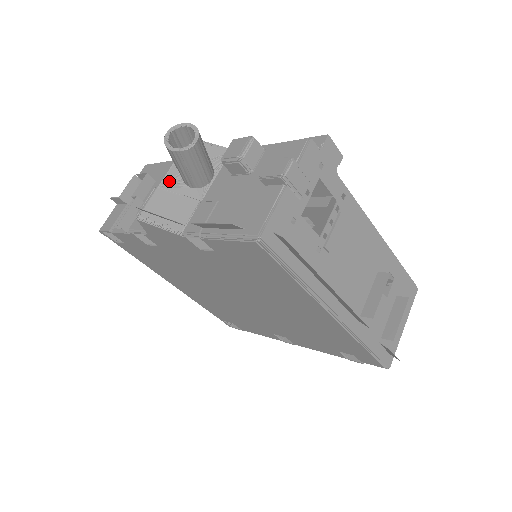
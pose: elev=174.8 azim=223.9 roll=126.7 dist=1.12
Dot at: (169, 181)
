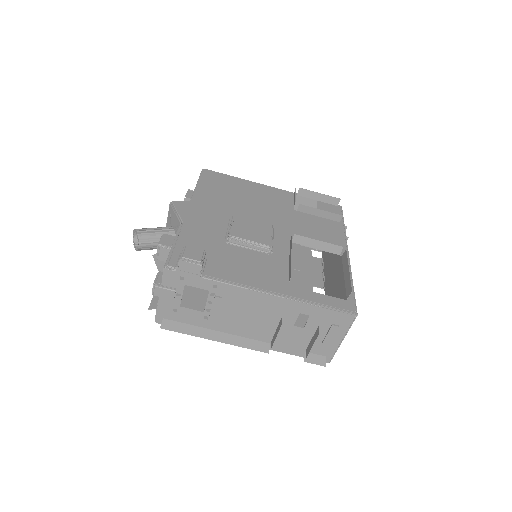
Dot at: occluded
